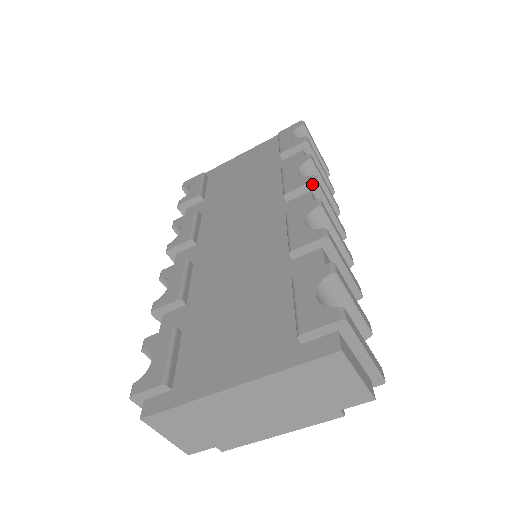
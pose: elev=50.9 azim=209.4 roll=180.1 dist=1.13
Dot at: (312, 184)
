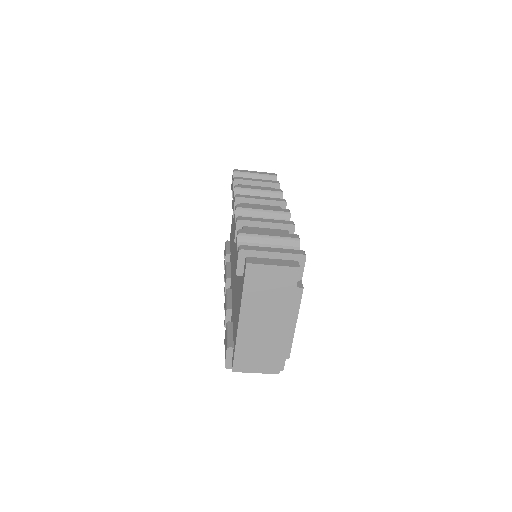
Dot at: (237, 200)
